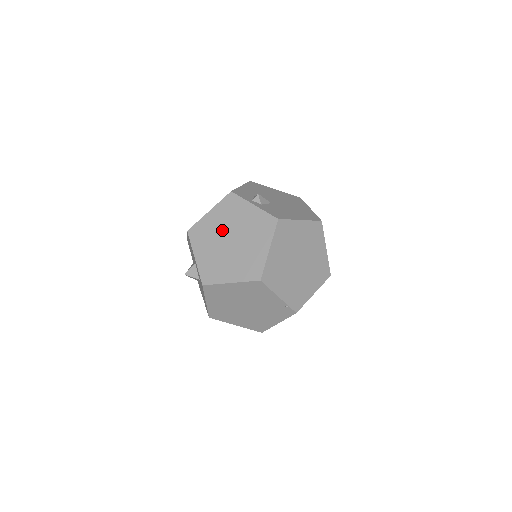
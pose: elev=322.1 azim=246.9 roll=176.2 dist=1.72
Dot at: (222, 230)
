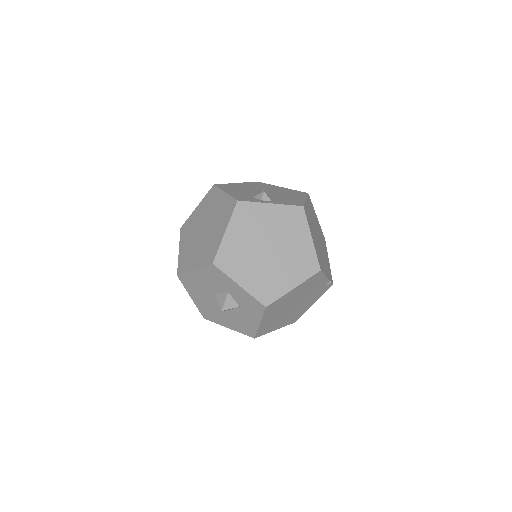
Dot at: (253, 243)
